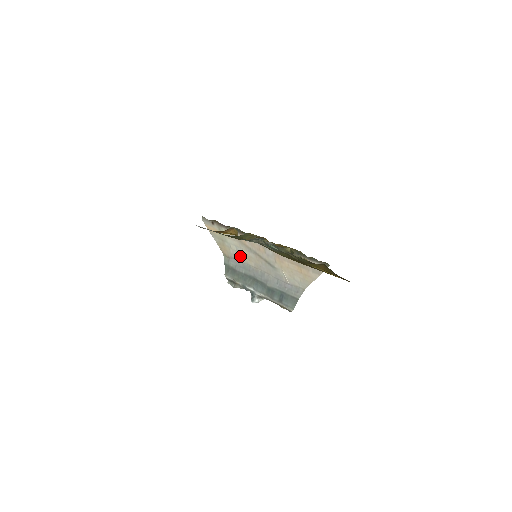
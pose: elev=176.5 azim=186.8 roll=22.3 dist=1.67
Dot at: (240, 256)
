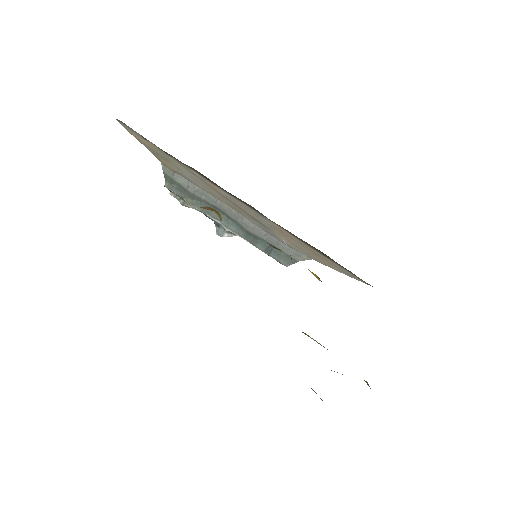
Dot at: (199, 185)
